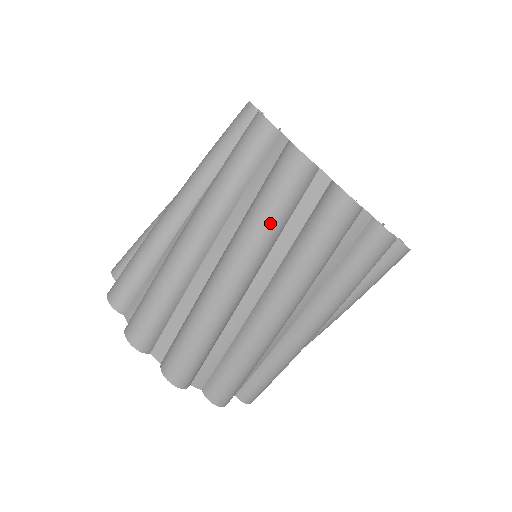
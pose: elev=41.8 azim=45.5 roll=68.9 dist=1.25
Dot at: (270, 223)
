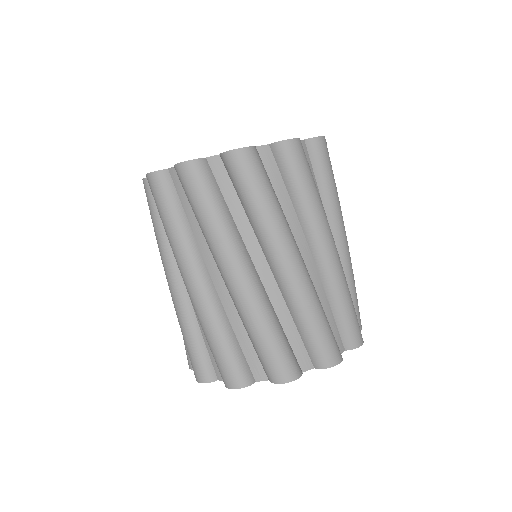
Dot at: (173, 227)
